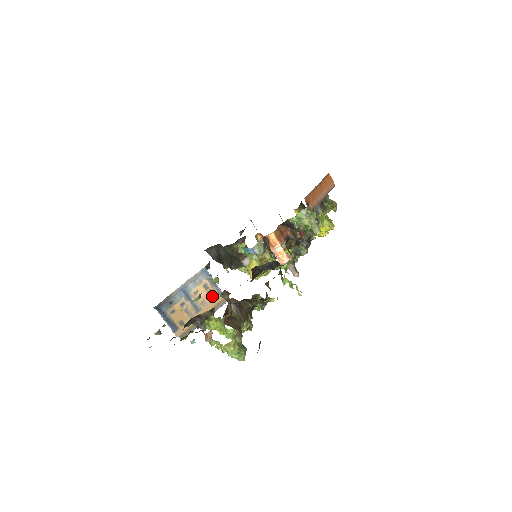
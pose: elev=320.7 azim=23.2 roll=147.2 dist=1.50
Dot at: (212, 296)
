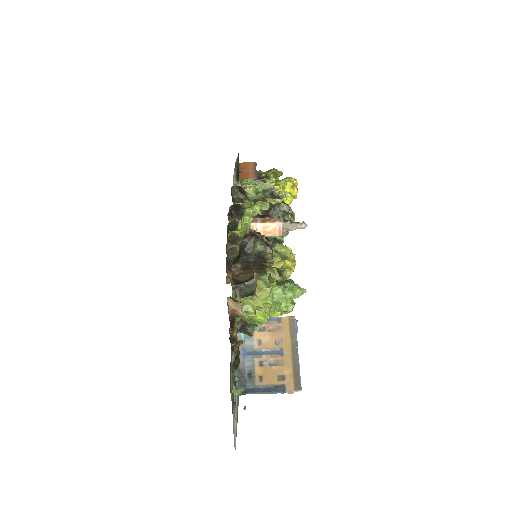
Dot at: (277, 329)
